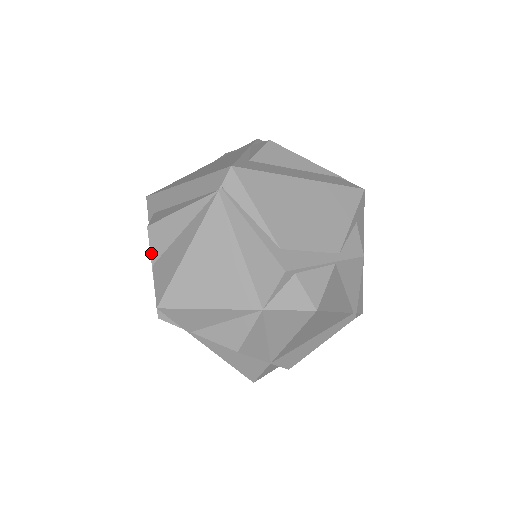
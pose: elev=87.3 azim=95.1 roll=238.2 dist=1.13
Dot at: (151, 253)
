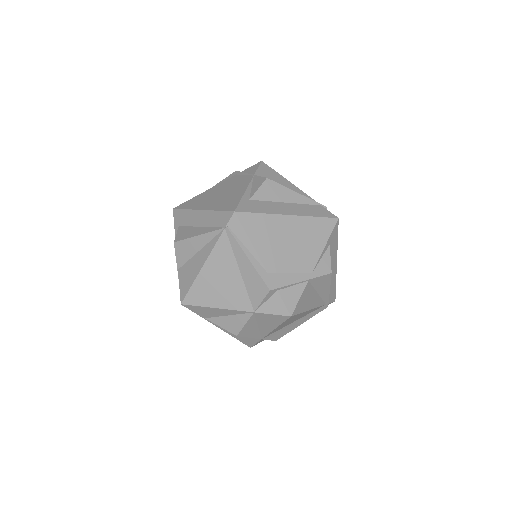
Dot at: (177, 261)
